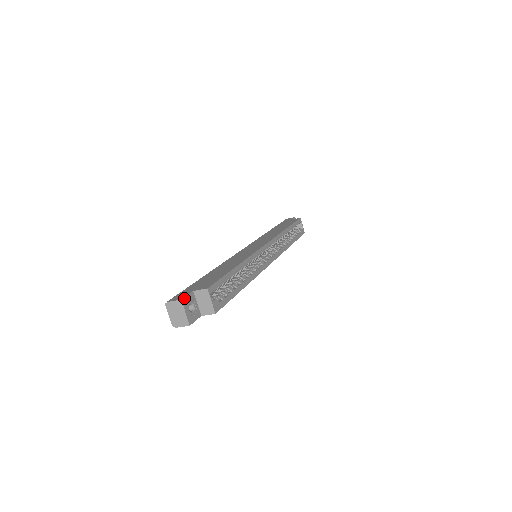
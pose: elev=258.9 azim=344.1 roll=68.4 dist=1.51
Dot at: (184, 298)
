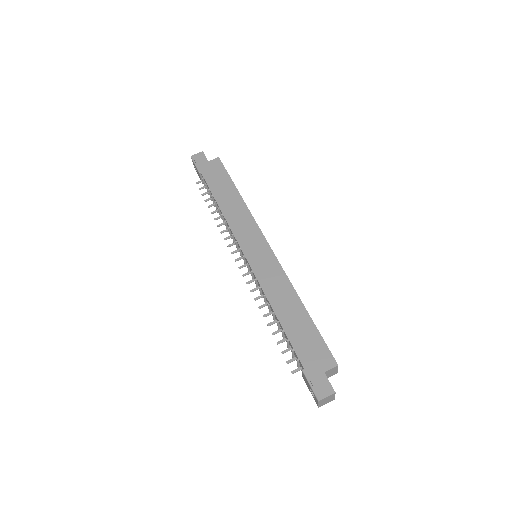
Dot at: occluded
